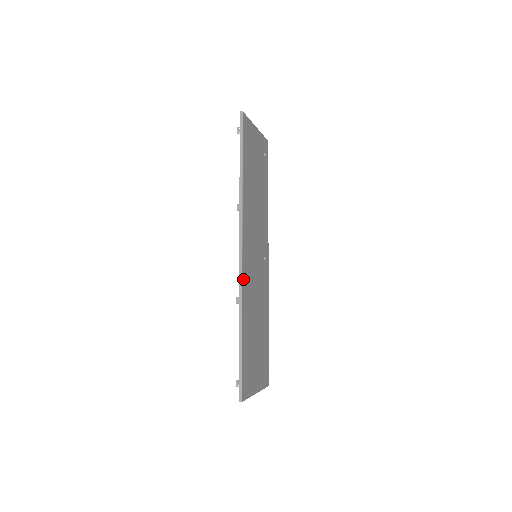
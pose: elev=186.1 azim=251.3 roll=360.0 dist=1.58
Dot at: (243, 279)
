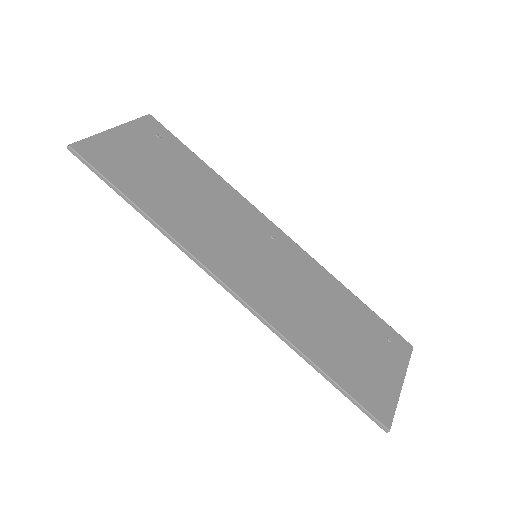
Dot at: (259, 311)
